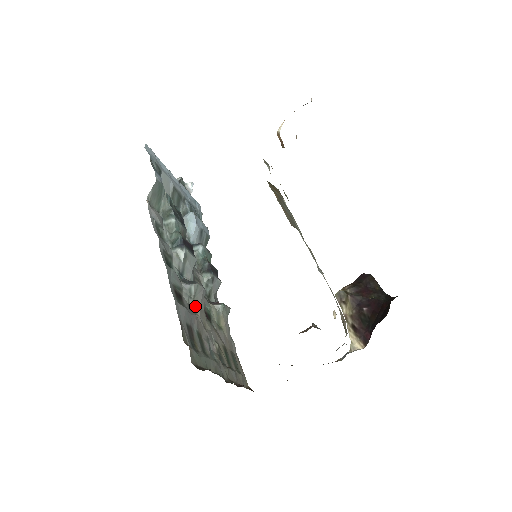
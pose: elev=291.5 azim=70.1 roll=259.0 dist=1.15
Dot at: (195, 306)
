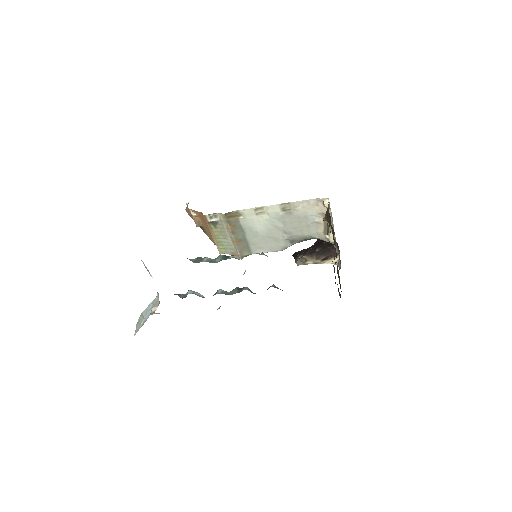
Dot at: occluded
